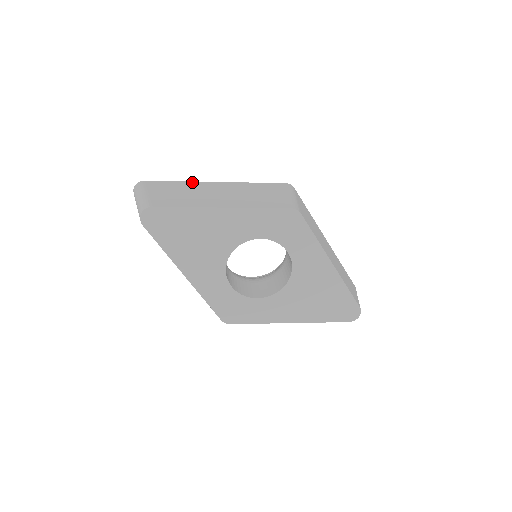
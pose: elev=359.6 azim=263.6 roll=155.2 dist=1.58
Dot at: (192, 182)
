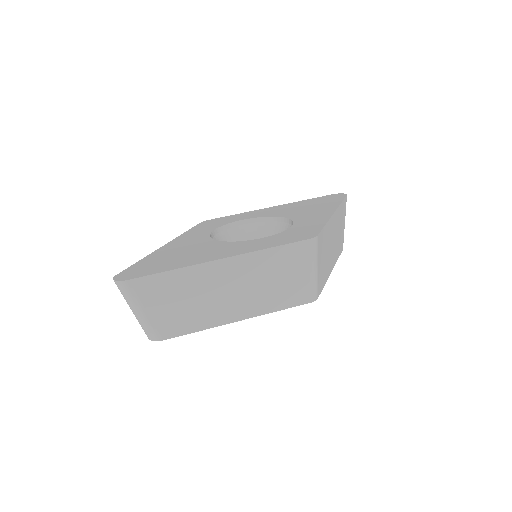
Dot at: (192, 269)
